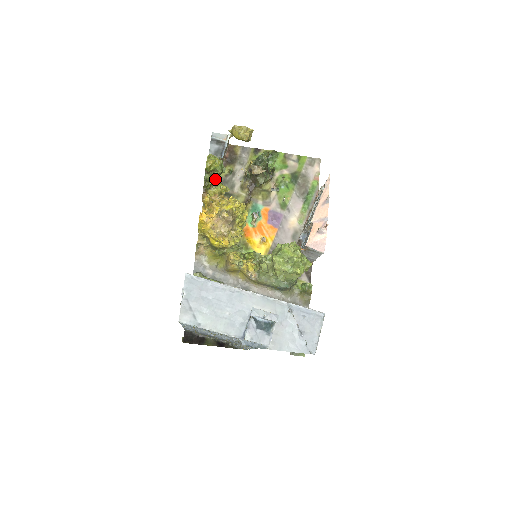
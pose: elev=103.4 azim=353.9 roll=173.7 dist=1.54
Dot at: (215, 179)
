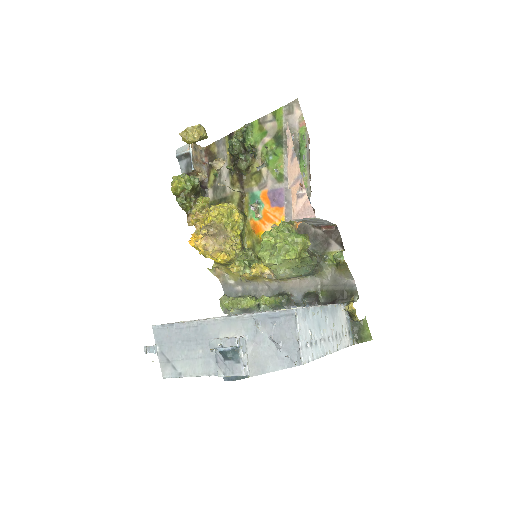
Dot at: (192, 196)
